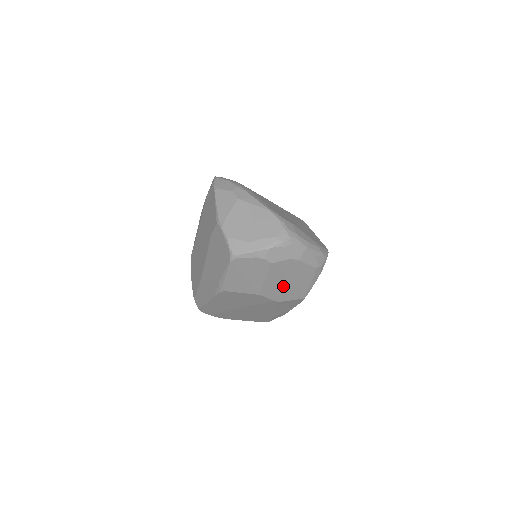
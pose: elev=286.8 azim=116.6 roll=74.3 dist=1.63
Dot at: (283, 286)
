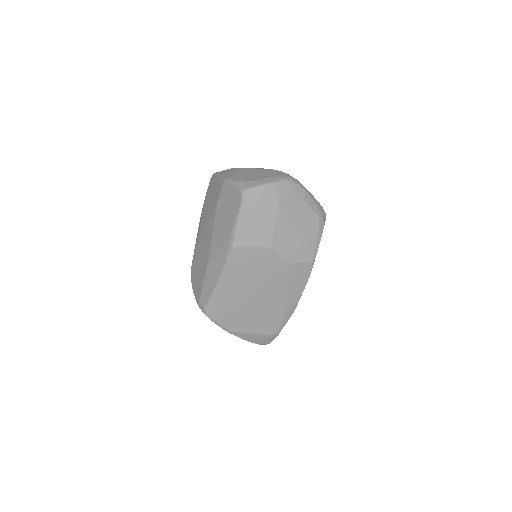
Dot at: (292, 237)
